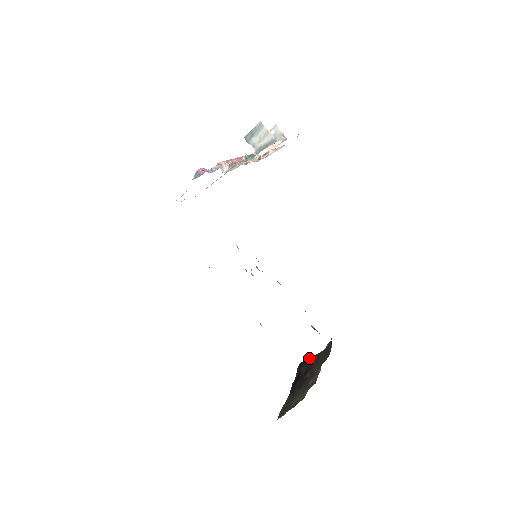
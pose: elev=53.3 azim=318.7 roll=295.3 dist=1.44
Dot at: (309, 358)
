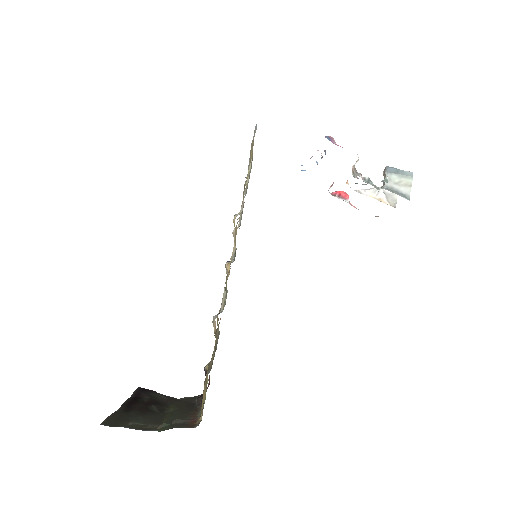
Dot at: occluded
